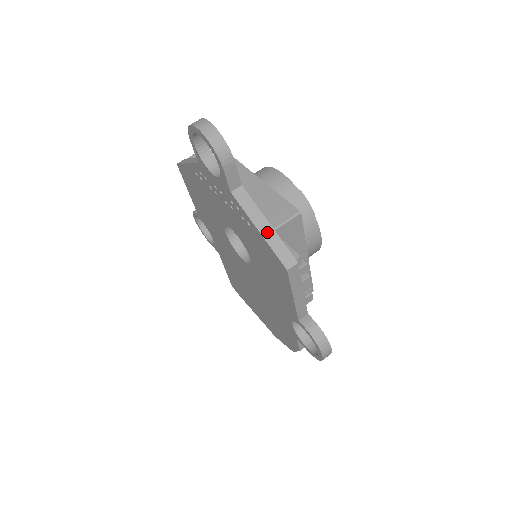
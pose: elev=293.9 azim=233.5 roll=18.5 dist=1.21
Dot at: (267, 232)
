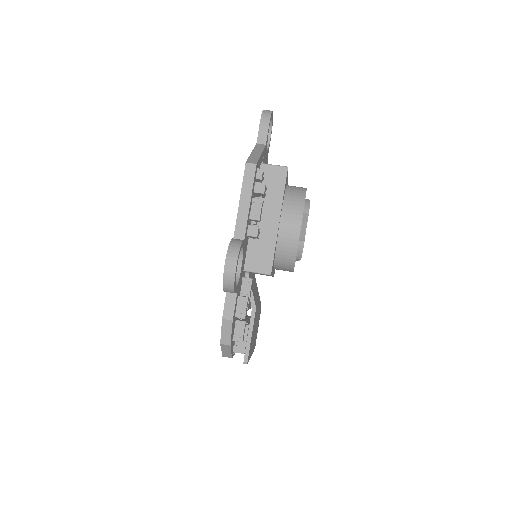
Dot at: (255, 154)
